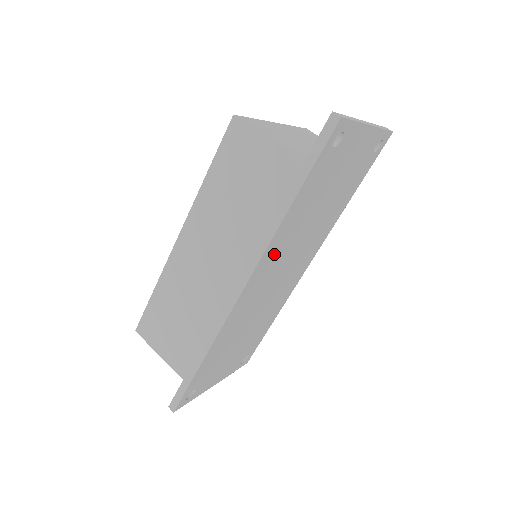
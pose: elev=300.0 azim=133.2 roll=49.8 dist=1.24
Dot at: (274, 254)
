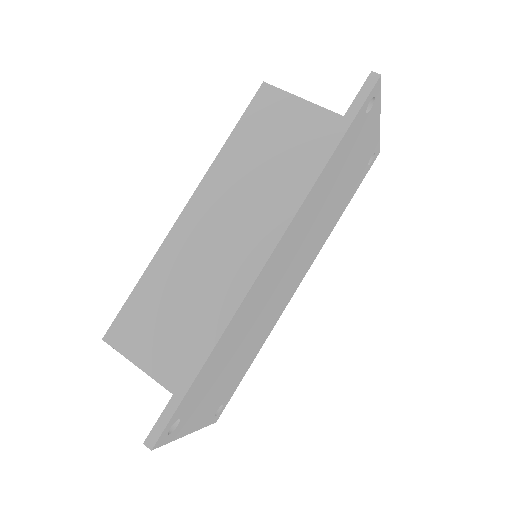
Dot at: (299, 225)
